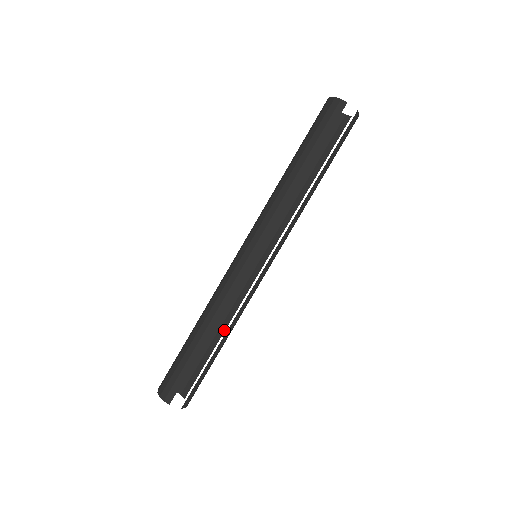
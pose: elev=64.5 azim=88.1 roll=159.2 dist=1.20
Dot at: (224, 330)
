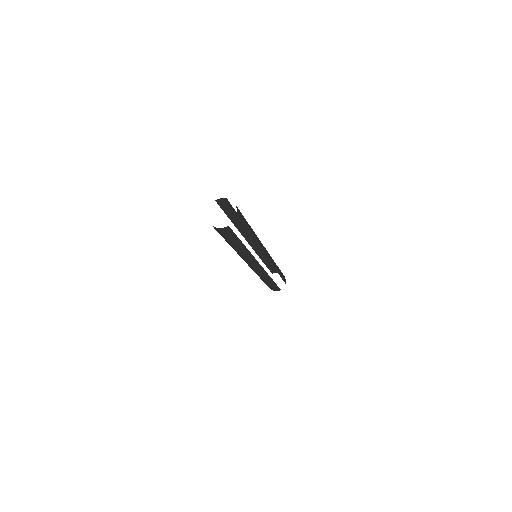
Dot at: occluded
